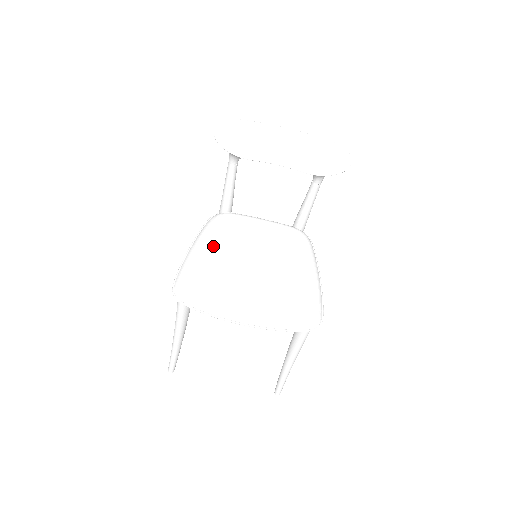
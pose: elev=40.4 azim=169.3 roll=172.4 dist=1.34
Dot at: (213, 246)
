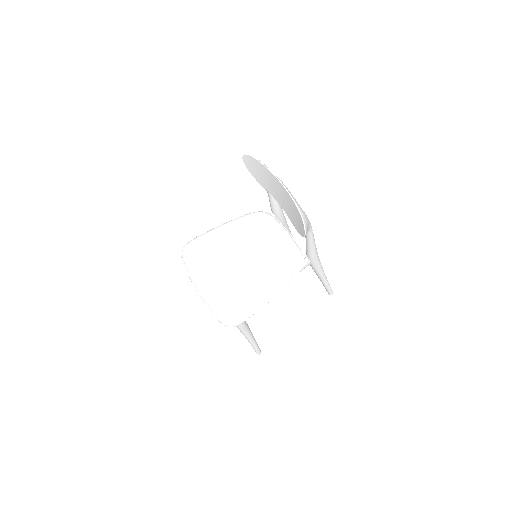
Dot at: (231, 232)
